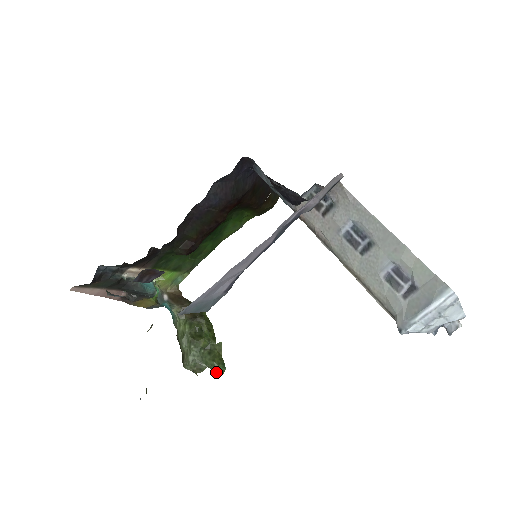
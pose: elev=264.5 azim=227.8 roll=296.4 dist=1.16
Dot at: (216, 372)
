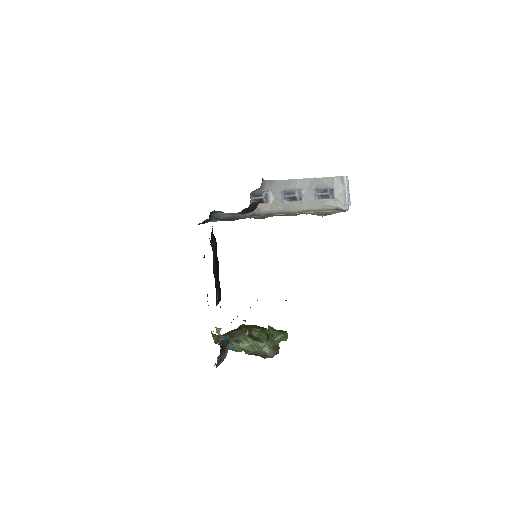
Dot at: (286, 338)
